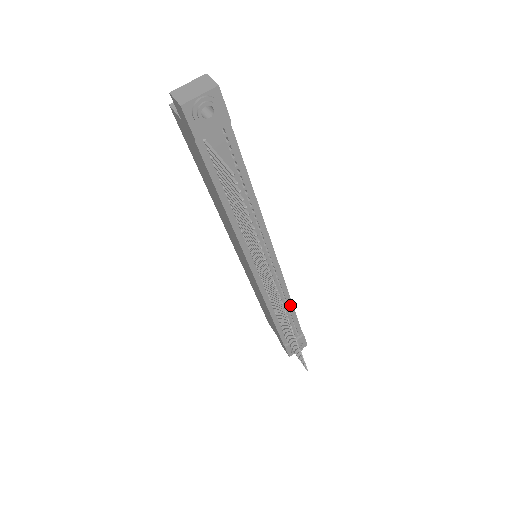
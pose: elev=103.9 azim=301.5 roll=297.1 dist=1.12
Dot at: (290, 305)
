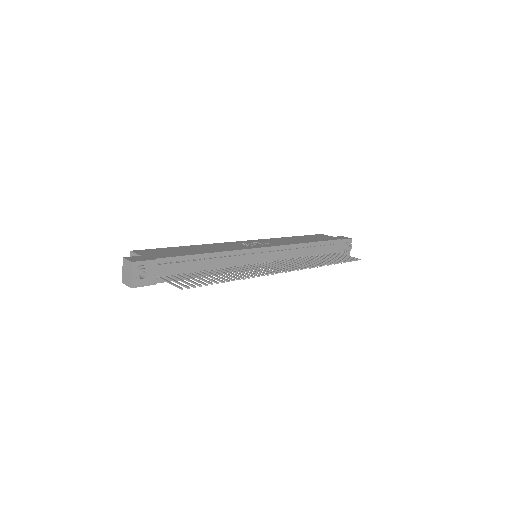
Dot at: (308, 245)
